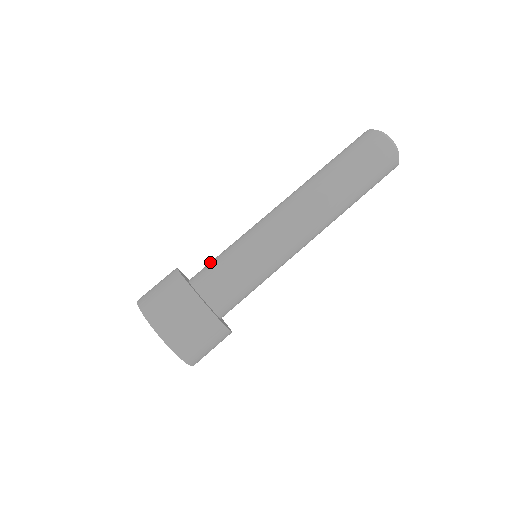
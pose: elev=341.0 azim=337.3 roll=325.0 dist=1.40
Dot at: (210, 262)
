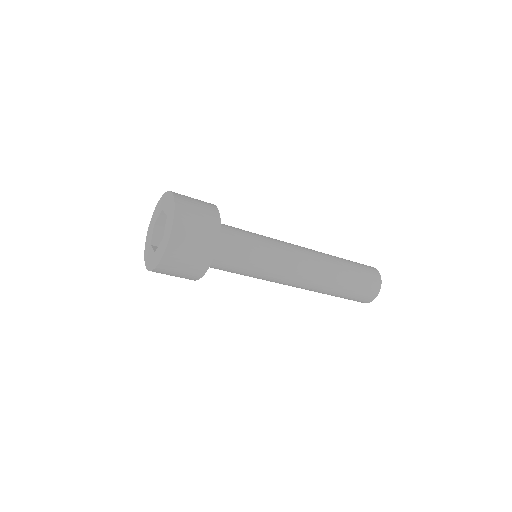
Dot at: (231, 226)
